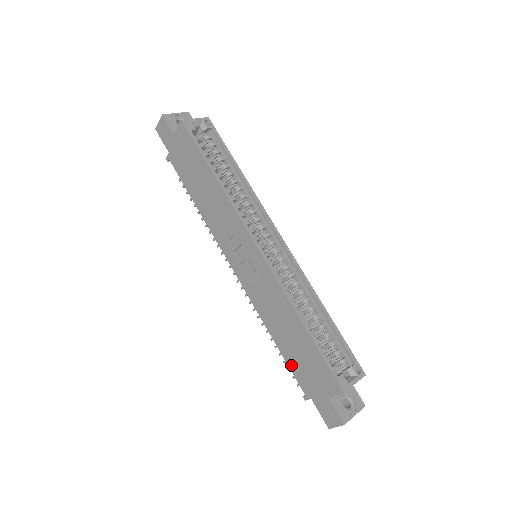
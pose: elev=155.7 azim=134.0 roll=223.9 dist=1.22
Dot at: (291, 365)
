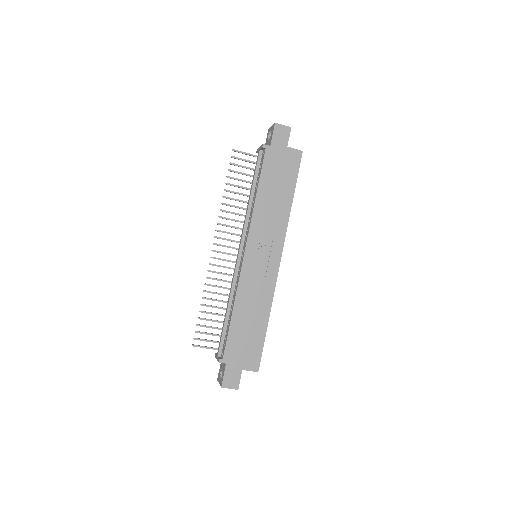
Dot at: (231, 336)
